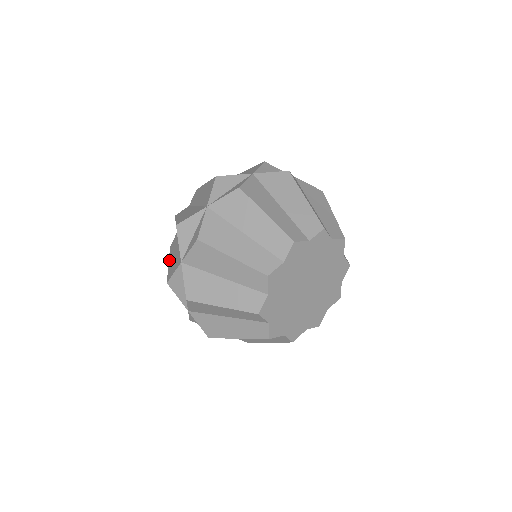
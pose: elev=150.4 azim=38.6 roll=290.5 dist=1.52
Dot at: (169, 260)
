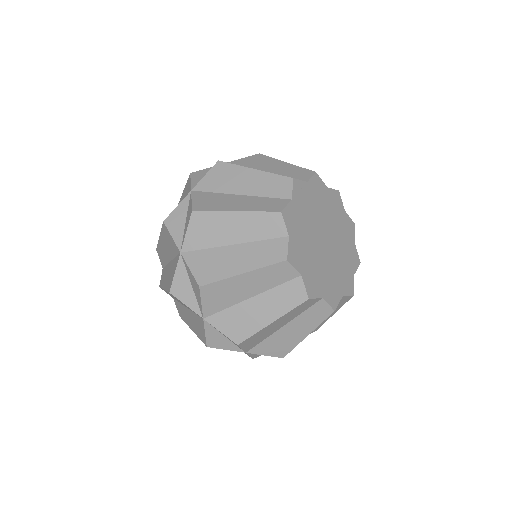
Dot at: (163, 287)
